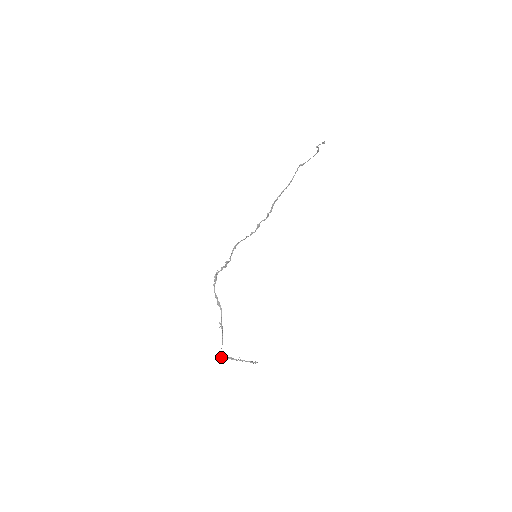
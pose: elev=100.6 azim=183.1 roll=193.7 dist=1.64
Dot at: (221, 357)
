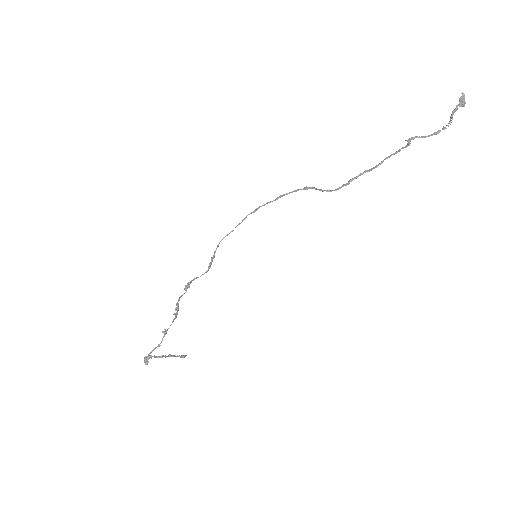
Dot at: (149, 358)
